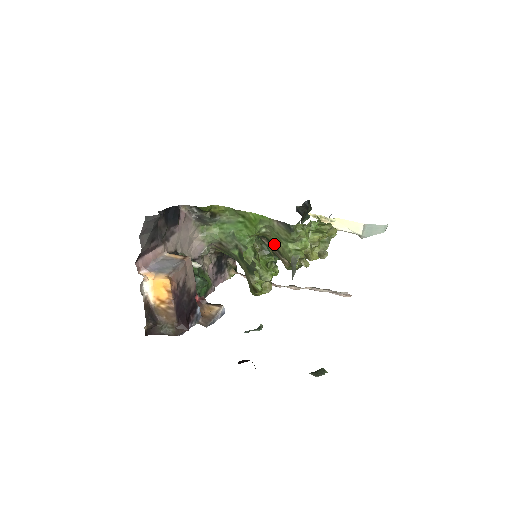
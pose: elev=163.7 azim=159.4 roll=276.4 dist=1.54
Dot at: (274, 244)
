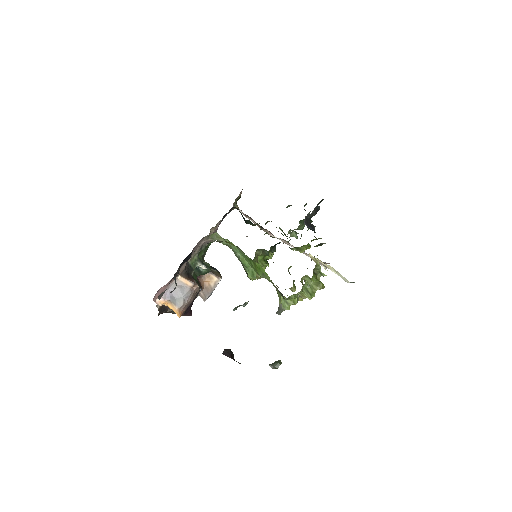
Dot at: occluded
